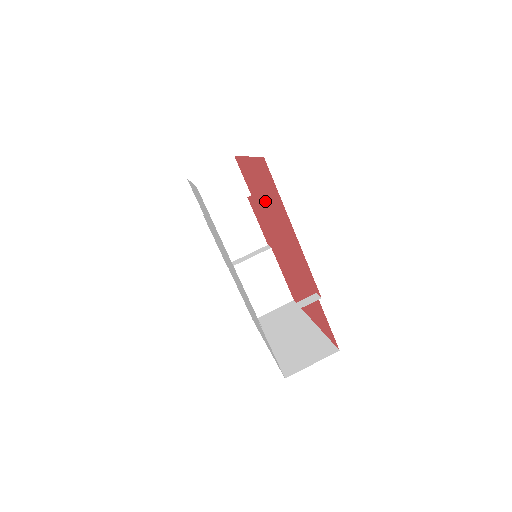
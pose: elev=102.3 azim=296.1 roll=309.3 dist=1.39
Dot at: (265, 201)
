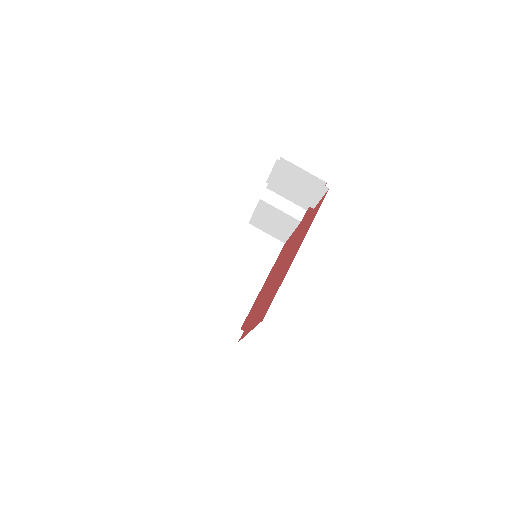
Dot at: occluded
